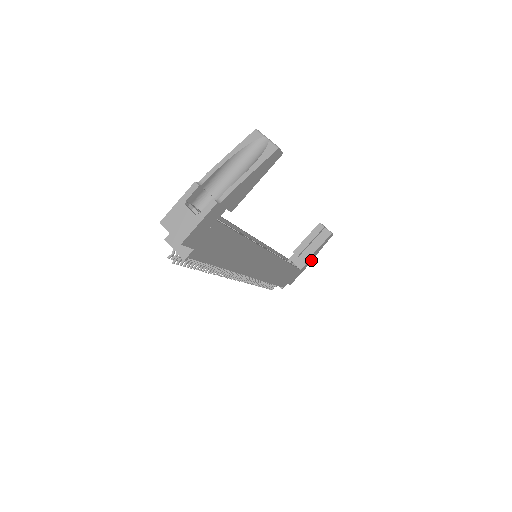
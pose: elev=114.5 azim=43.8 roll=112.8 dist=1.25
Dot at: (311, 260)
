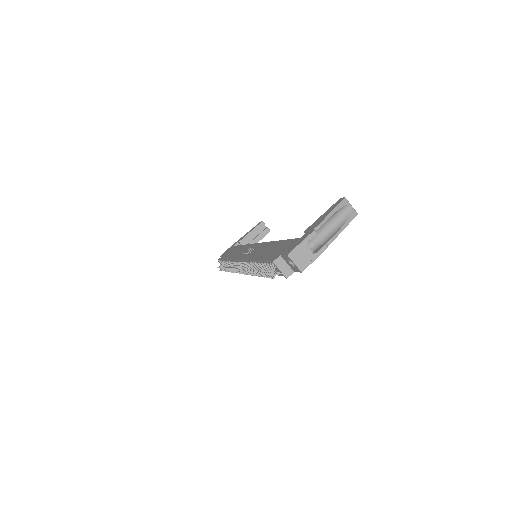
Dot at: occluded
